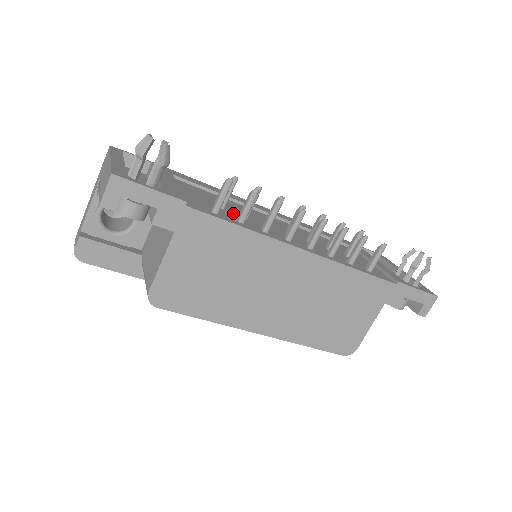
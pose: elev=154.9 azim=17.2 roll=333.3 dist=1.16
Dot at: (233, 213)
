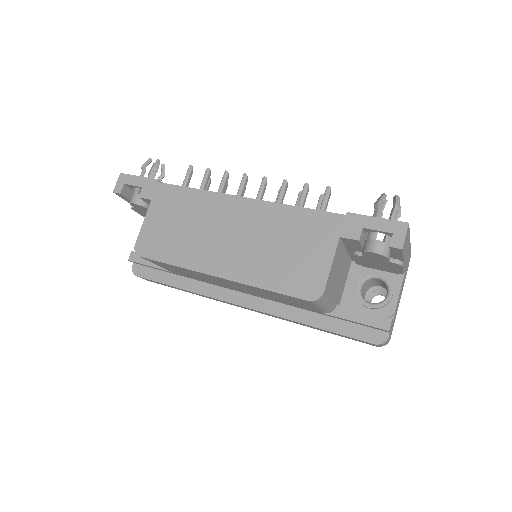
Dot at: occluded
